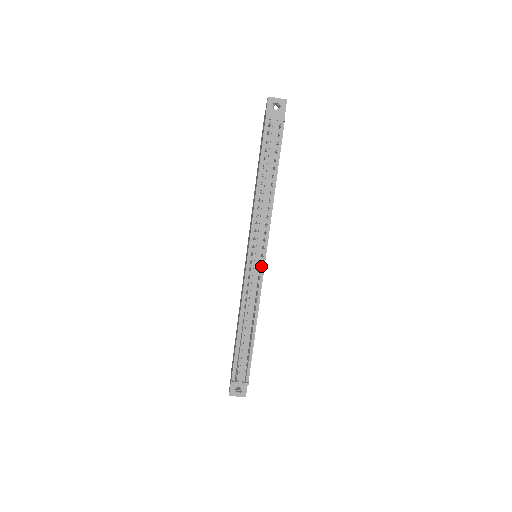
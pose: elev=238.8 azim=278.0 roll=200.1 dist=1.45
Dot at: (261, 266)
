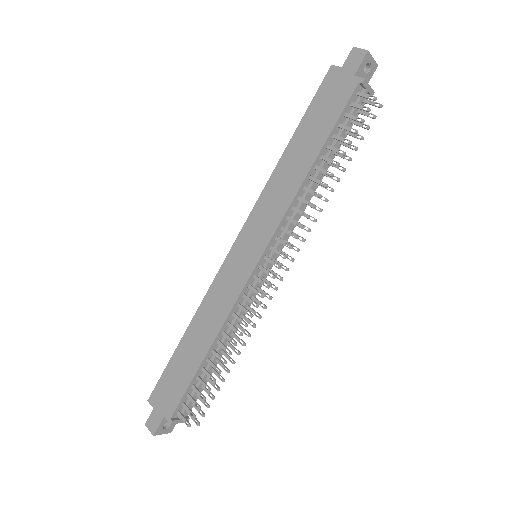
Dot at: (282, 280)
